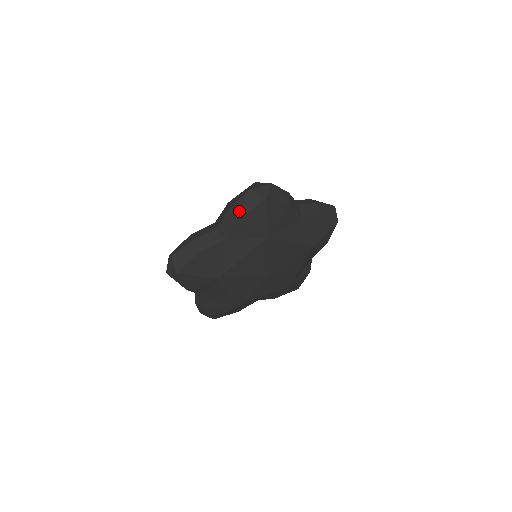
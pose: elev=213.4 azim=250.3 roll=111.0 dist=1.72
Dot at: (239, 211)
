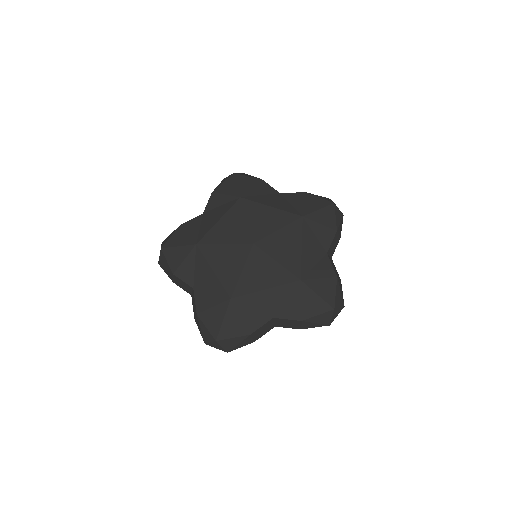
Dot at: occluded
